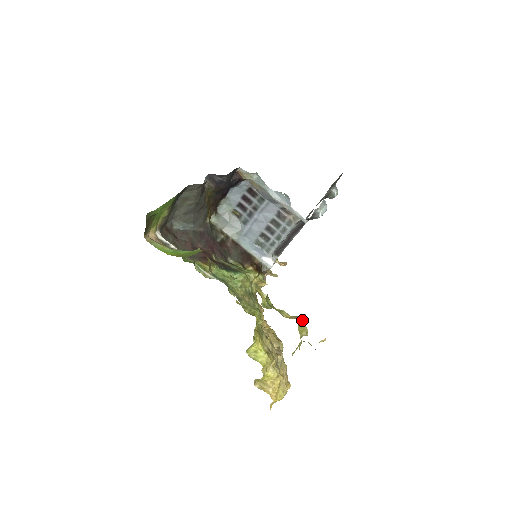
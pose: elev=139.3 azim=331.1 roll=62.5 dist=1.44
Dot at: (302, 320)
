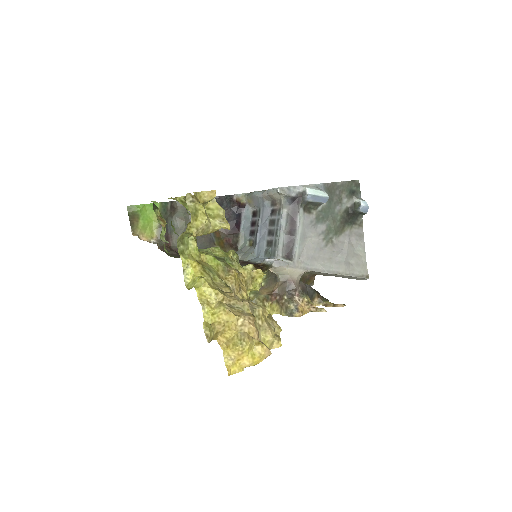
Dot at: (210, 203)
